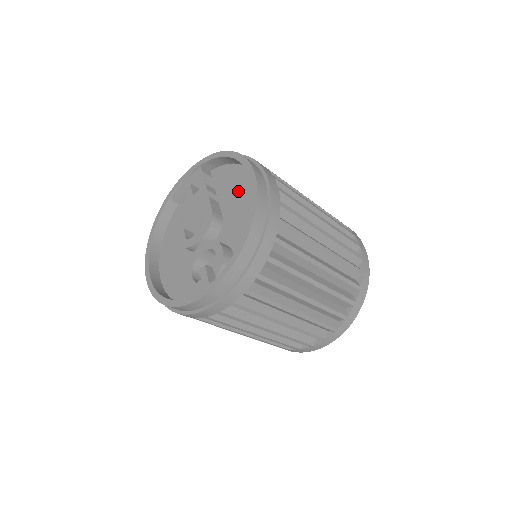
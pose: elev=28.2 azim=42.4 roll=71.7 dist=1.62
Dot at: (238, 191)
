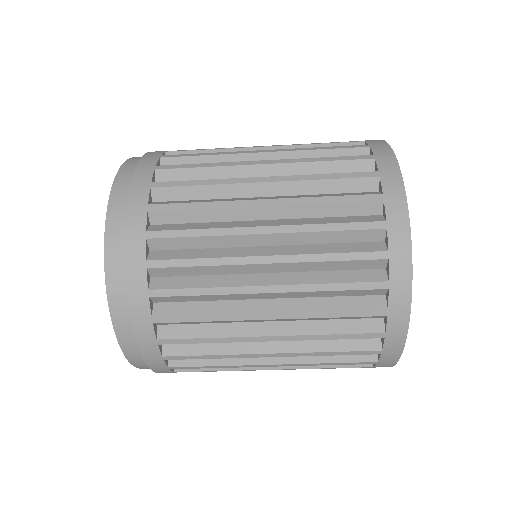
Dot at: occluded
